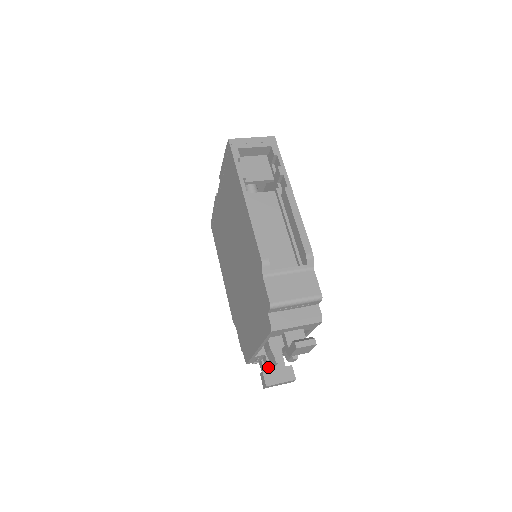
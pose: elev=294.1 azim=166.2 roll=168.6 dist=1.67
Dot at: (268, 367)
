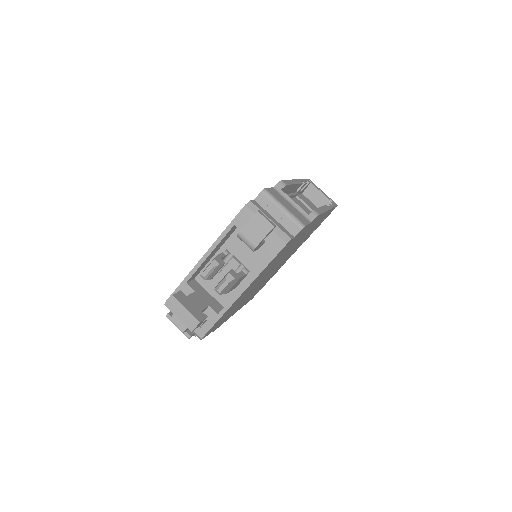
Dot at: (188, 295)
